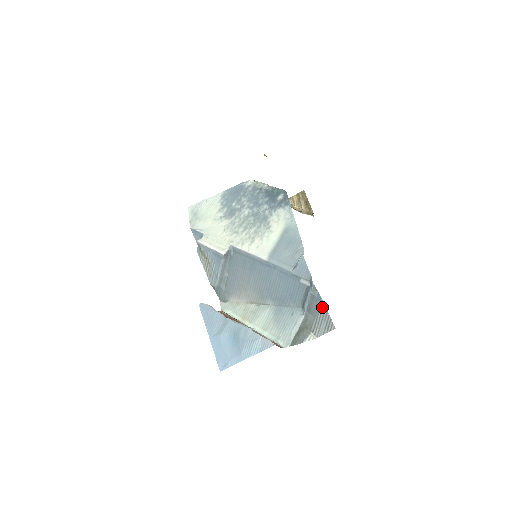
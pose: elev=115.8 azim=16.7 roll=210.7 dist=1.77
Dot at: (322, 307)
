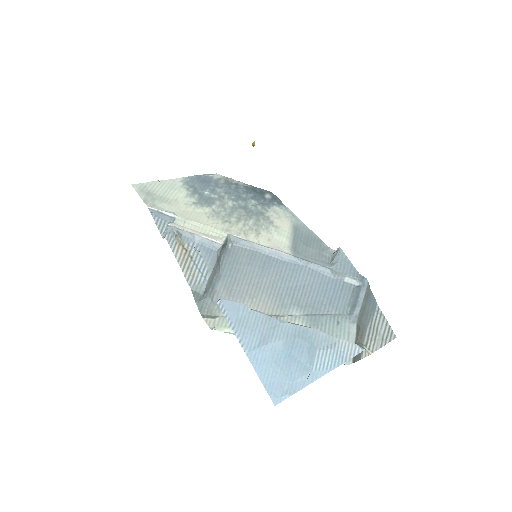
Dot at: (377, 312)
